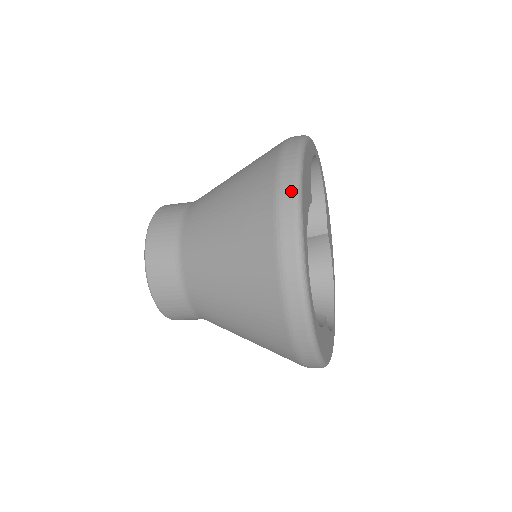
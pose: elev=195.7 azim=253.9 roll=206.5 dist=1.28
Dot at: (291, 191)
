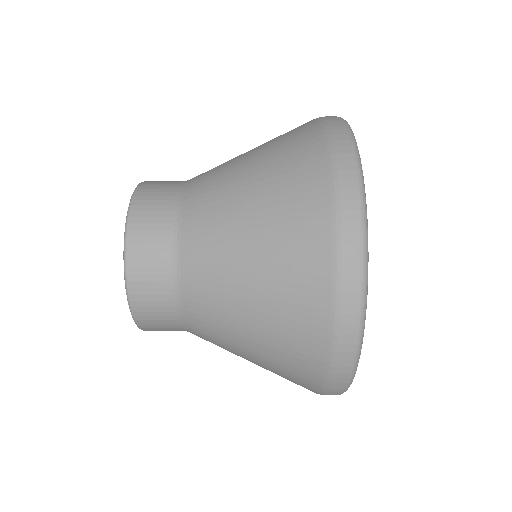
Dot at: (352, 168)
